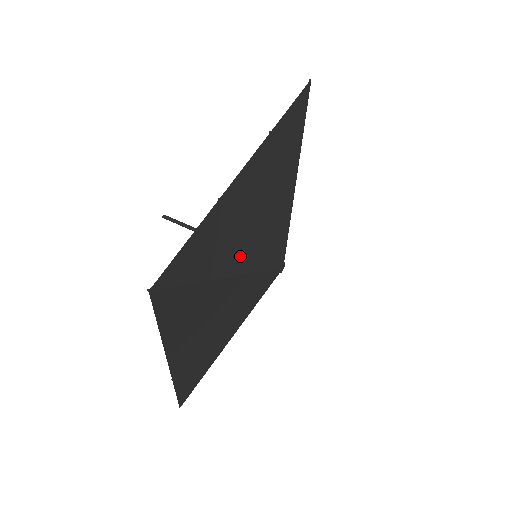
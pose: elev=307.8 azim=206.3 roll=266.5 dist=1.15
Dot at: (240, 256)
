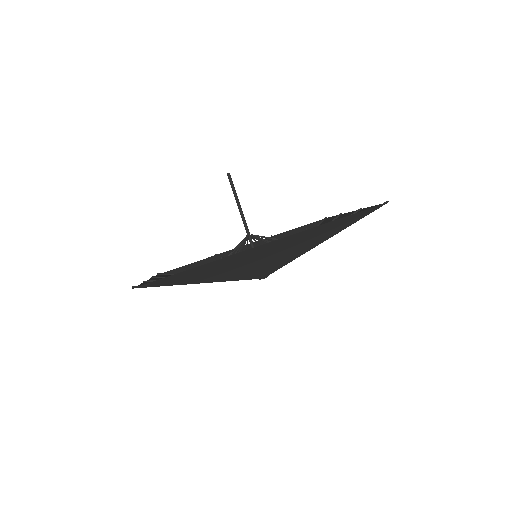
Dot at: (223, 276)
